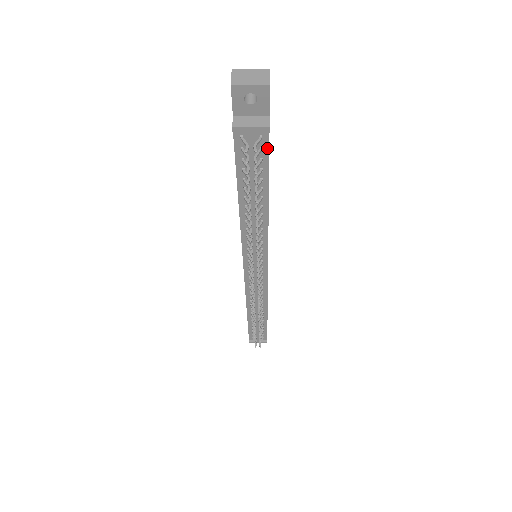
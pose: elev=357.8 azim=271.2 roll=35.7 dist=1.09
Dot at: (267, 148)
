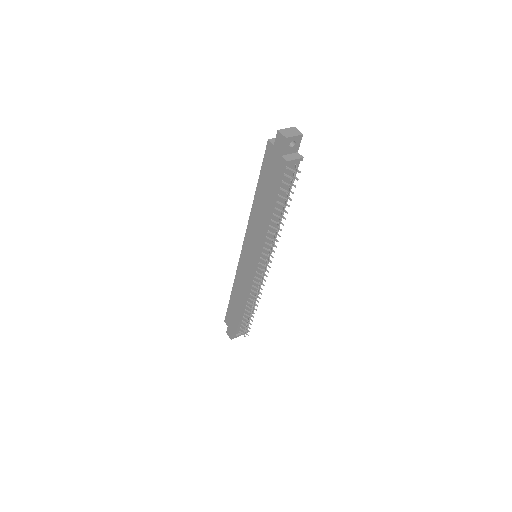
Dot at: (296, 171)
